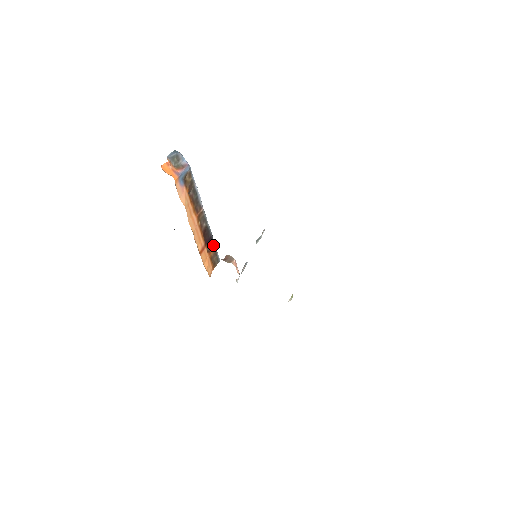
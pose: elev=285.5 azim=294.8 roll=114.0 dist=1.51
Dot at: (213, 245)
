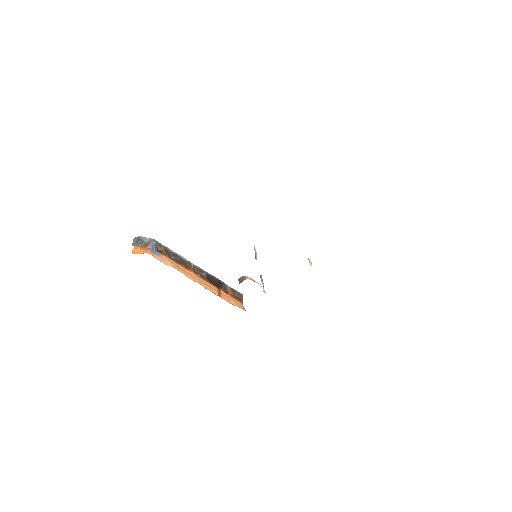
Dot at: (226, 286)
